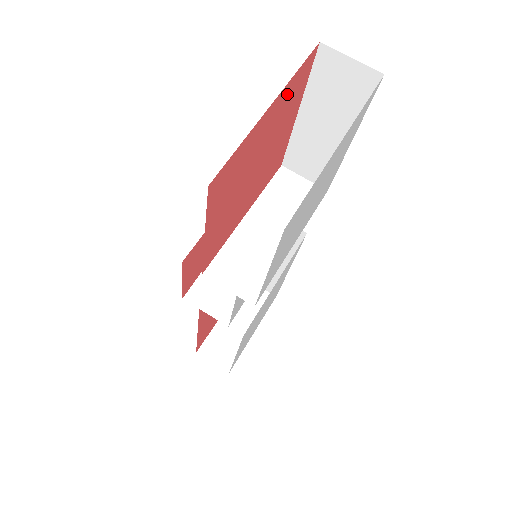
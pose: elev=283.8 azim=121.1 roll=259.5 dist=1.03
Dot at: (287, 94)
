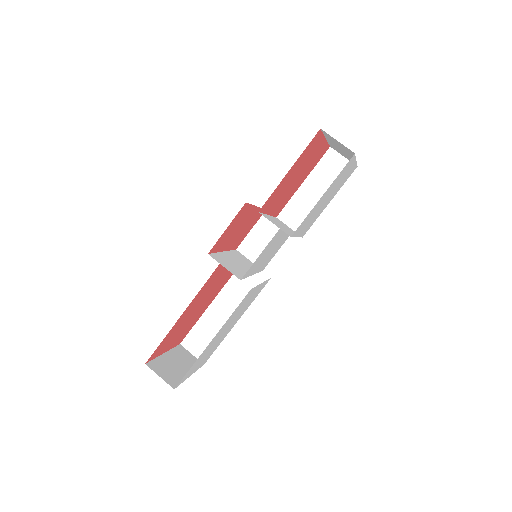
Dot at: (321, 150)
